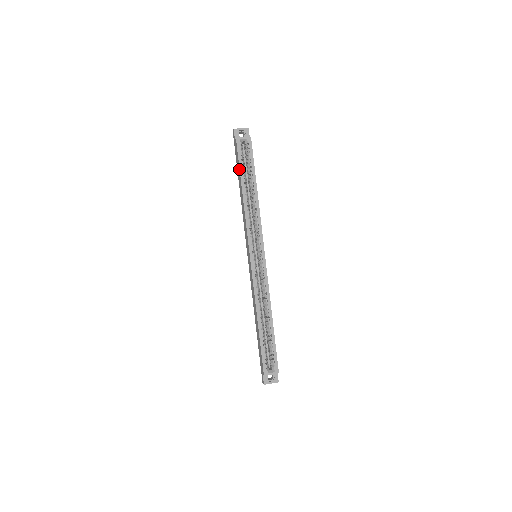
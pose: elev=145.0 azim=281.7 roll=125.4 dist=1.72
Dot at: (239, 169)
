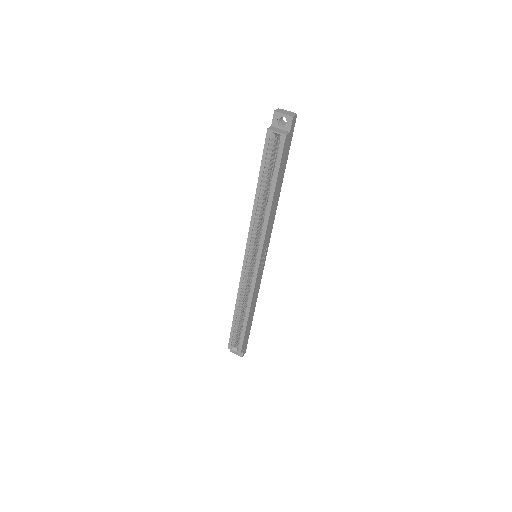
Dot at: (260, 166)
